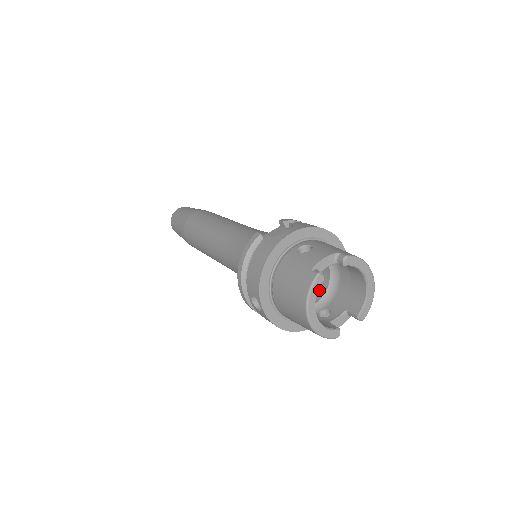
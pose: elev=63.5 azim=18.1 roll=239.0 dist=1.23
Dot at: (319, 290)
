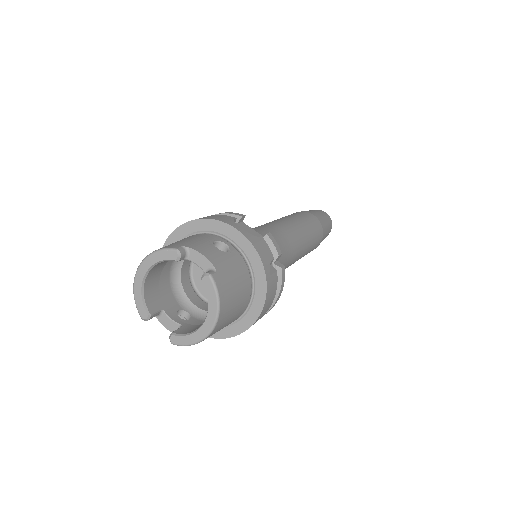
Dot at: occluded
